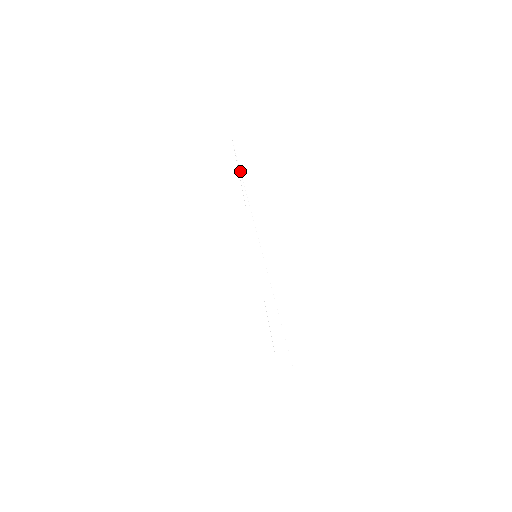
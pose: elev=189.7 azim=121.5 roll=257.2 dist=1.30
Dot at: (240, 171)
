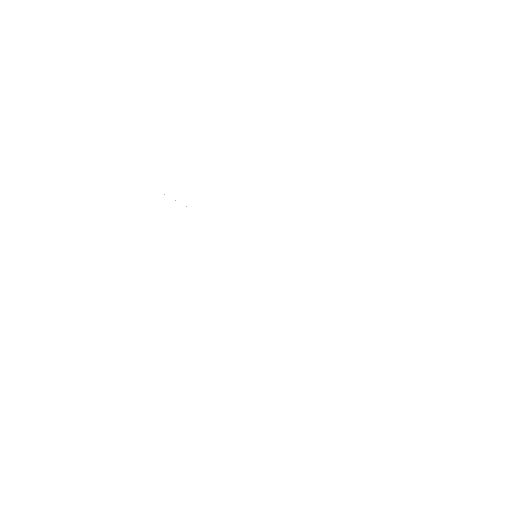
Dot at: occluded
